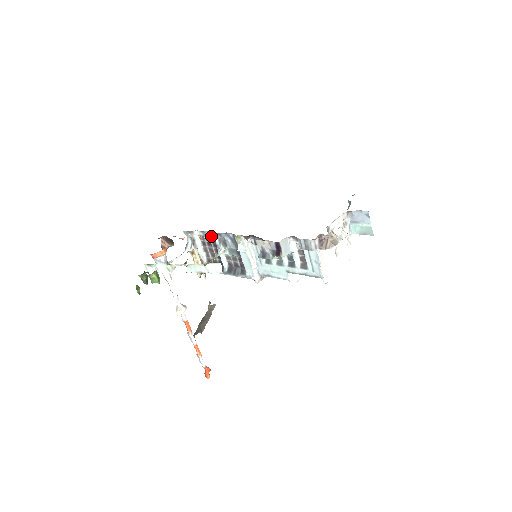
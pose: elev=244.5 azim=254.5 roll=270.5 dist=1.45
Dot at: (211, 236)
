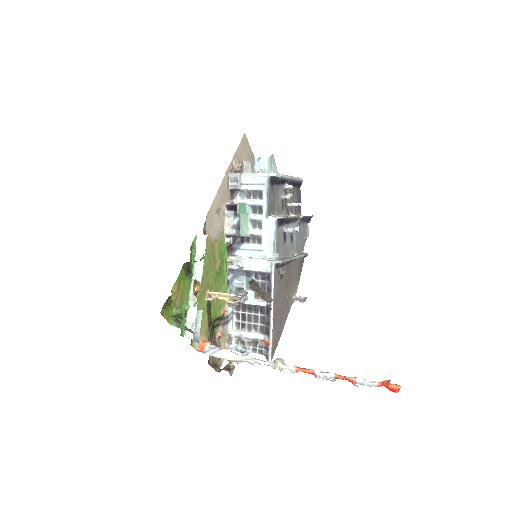
Dot at: (233, 307)
